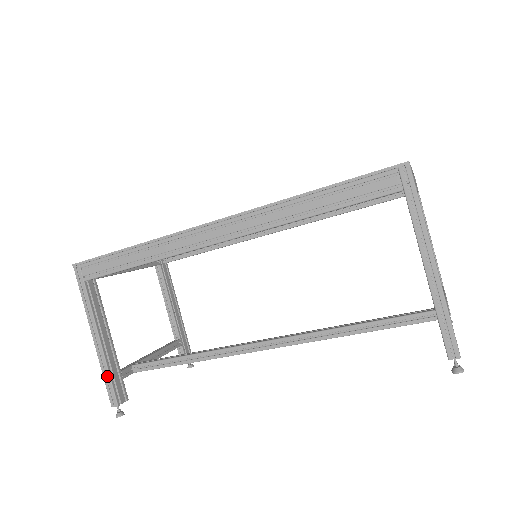
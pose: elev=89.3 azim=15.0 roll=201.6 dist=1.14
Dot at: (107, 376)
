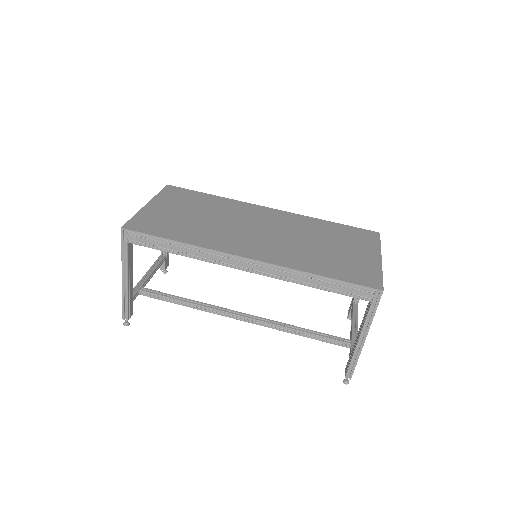
Dot at: (126, 303)
